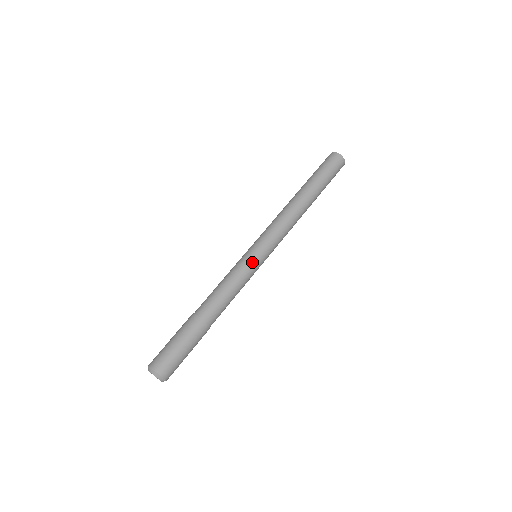
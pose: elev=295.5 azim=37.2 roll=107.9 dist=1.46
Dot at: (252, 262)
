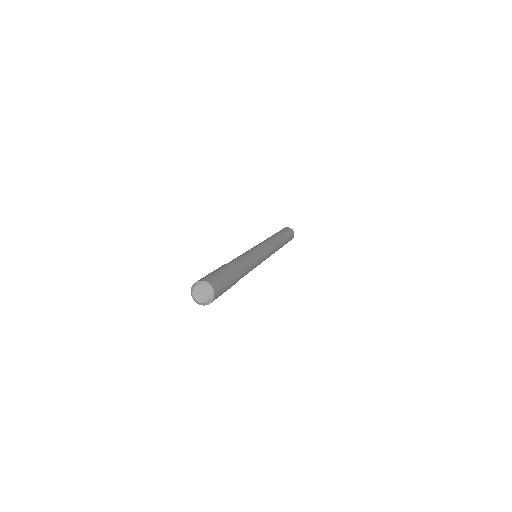
Dot at: (255, 250)
